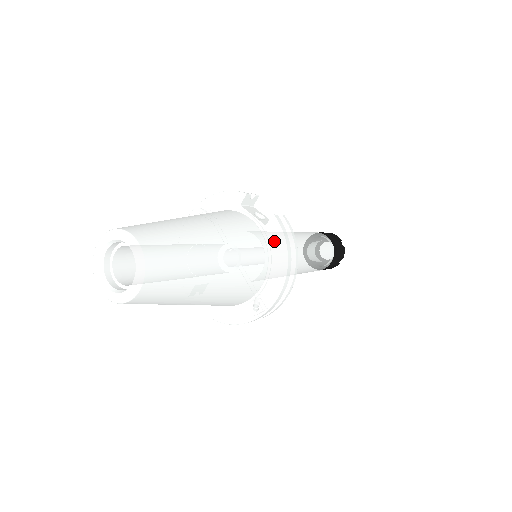
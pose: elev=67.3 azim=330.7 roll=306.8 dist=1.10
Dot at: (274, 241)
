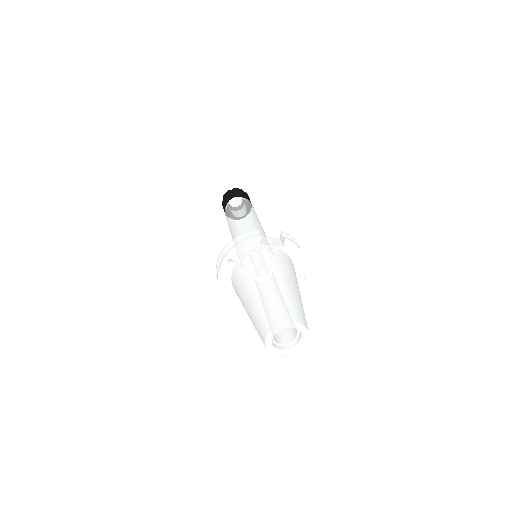
Dot at: (292, 252)
